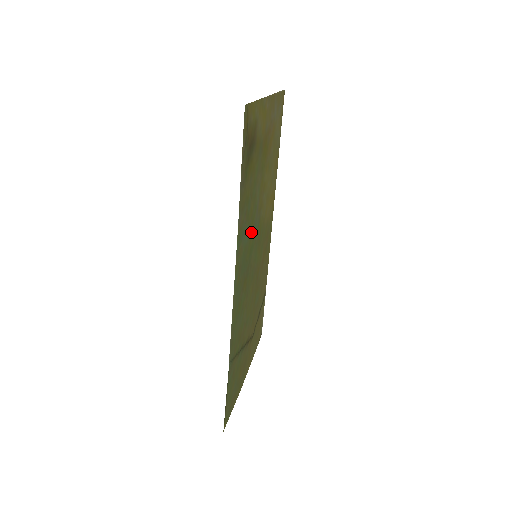
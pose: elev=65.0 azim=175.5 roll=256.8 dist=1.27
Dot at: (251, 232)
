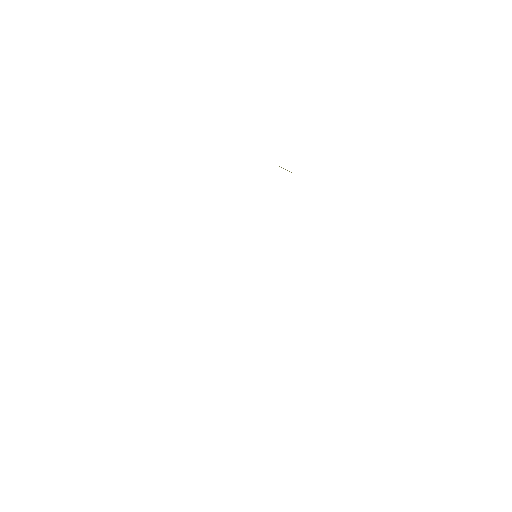
Dot at: occluded
